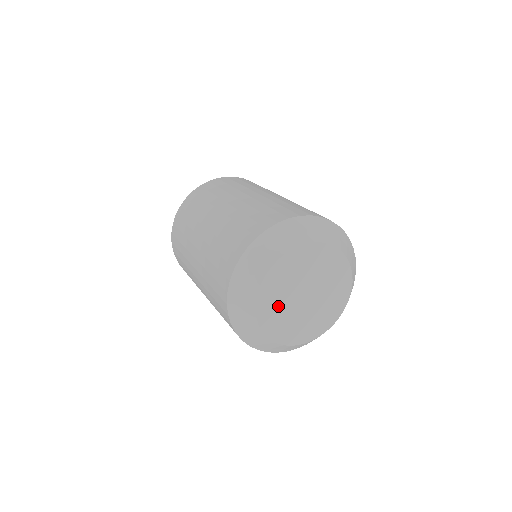
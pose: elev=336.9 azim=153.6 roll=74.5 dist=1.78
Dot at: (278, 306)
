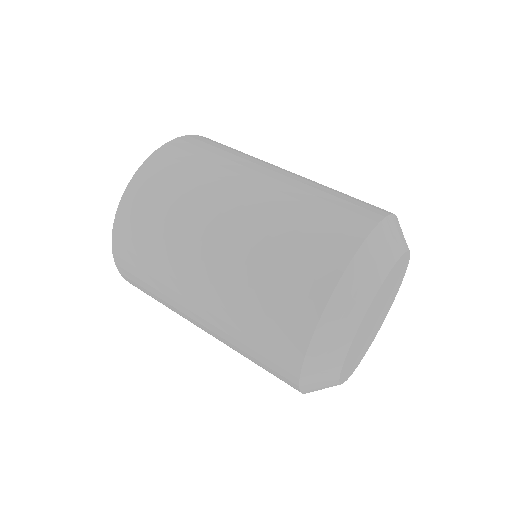
Dot at: (357, 355)
